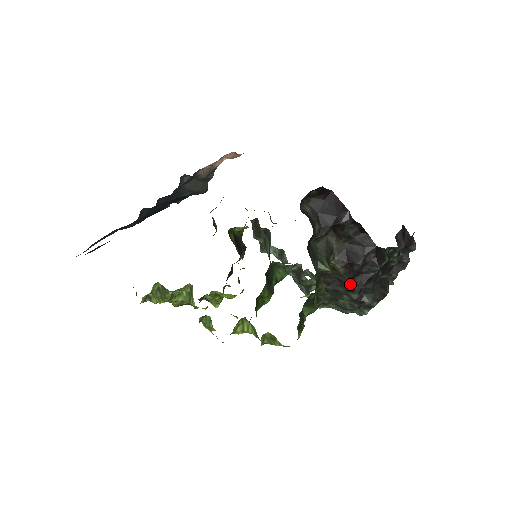
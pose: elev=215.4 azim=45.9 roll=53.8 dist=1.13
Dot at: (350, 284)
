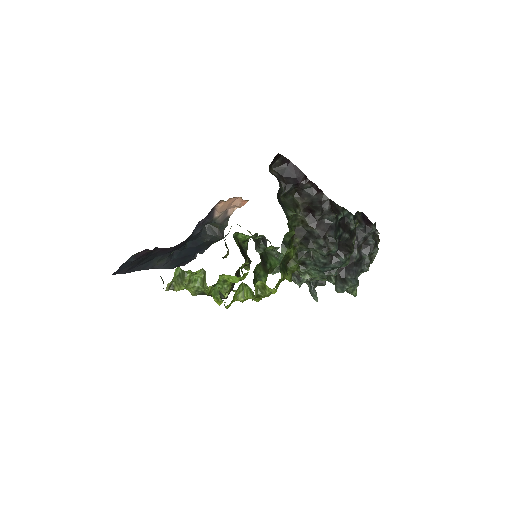
Dot at: (316, 232)
